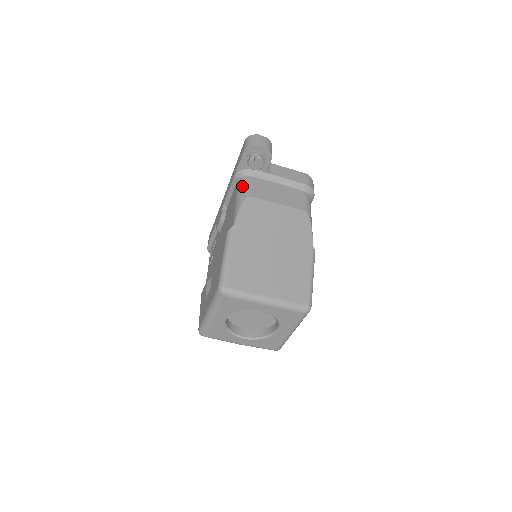
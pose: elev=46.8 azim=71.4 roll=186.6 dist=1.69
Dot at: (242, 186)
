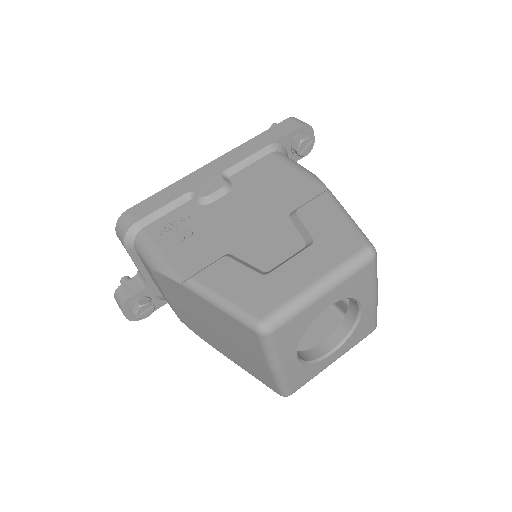
Dot at: occluded
